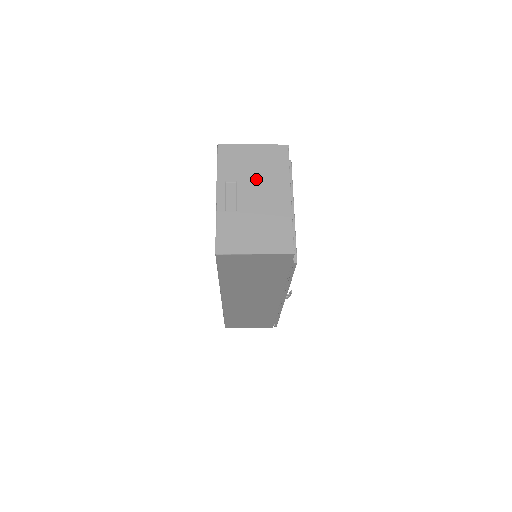
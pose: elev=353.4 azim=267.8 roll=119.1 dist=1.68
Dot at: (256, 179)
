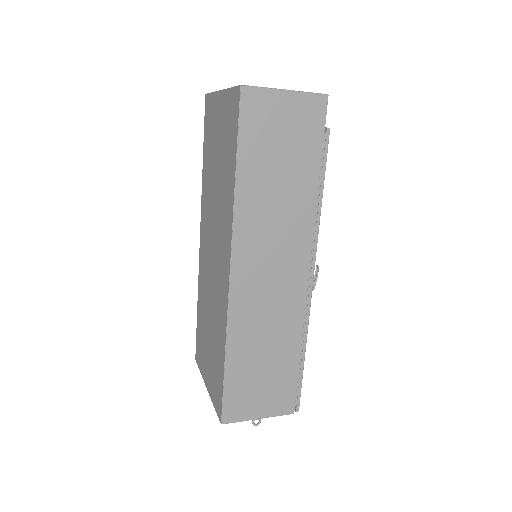
Dot at: occluded
